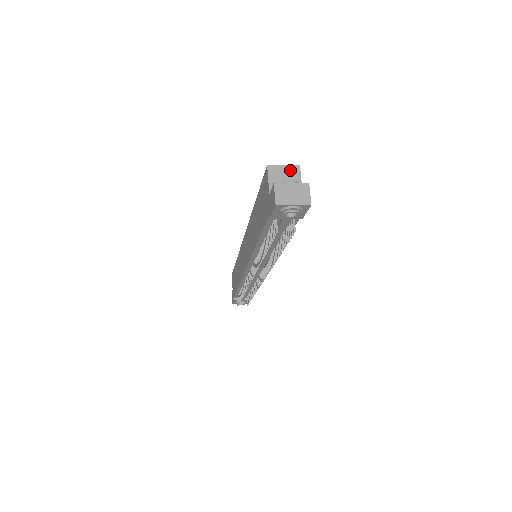
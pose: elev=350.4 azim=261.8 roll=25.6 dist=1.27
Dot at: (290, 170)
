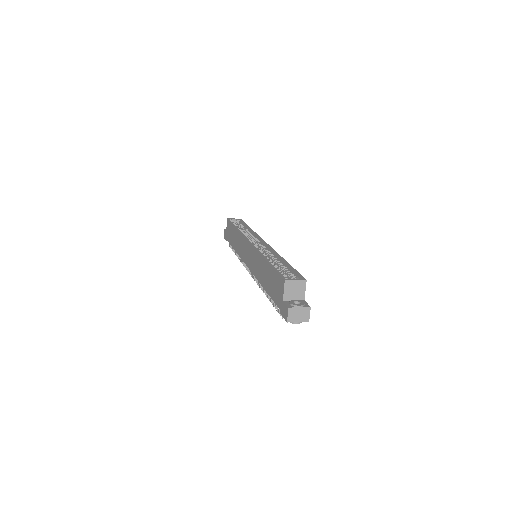
Dot at: (299, 284)
